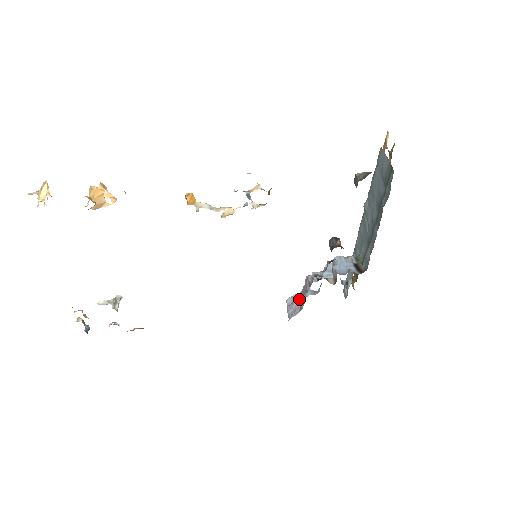
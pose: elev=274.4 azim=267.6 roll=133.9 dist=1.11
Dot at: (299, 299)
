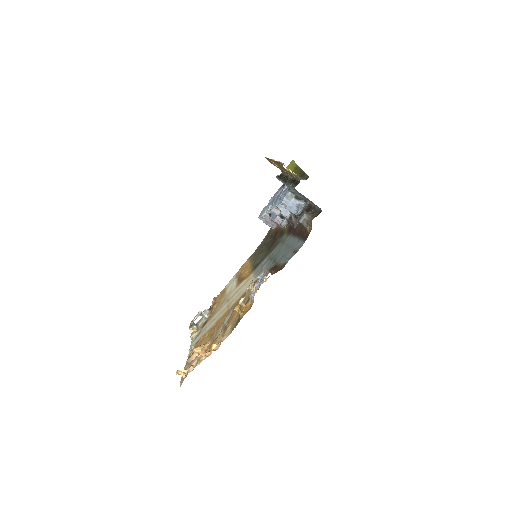
Dot at: (271, 221)
